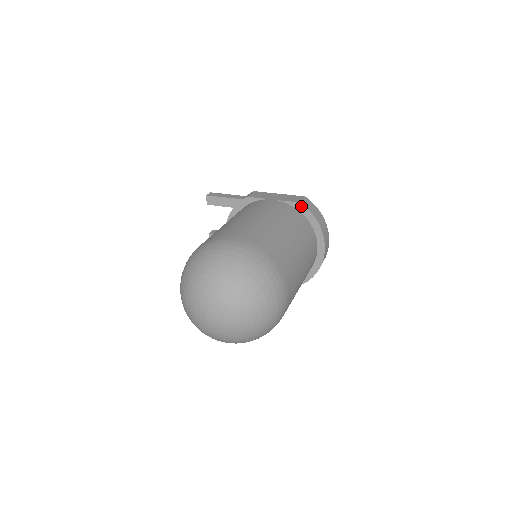
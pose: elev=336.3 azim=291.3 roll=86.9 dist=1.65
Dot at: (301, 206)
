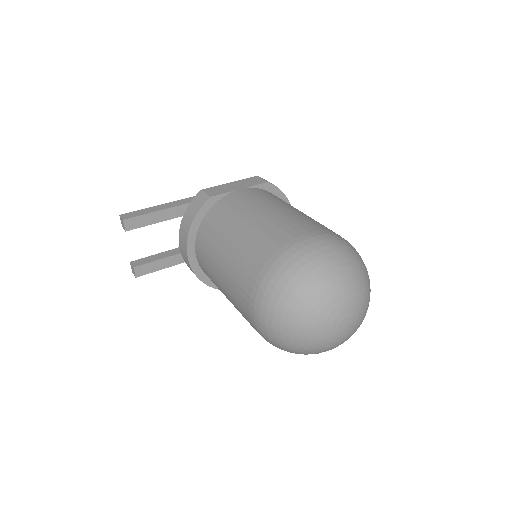
Dot at: (269, 185)
